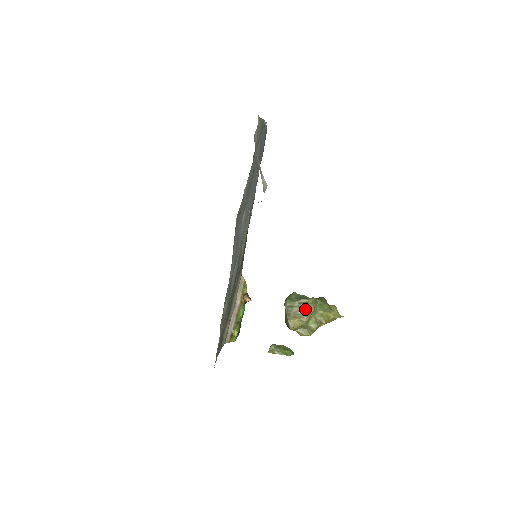
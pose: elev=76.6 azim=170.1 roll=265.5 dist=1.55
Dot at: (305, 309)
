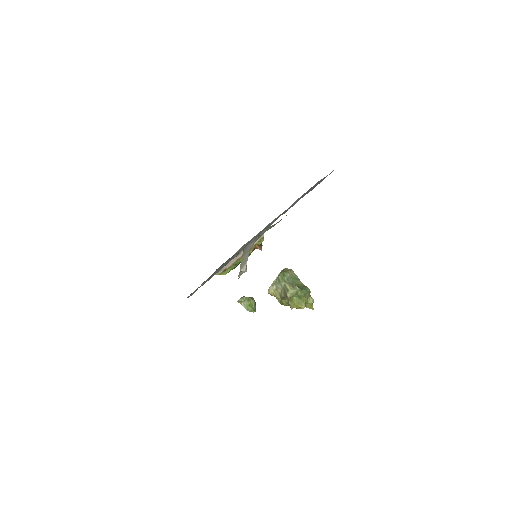
Dot at: (283, 293)
